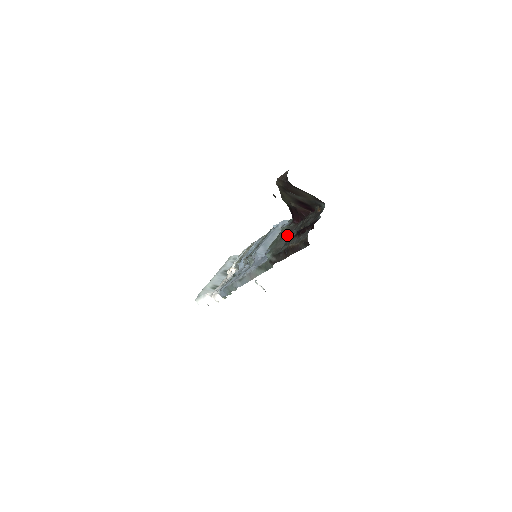
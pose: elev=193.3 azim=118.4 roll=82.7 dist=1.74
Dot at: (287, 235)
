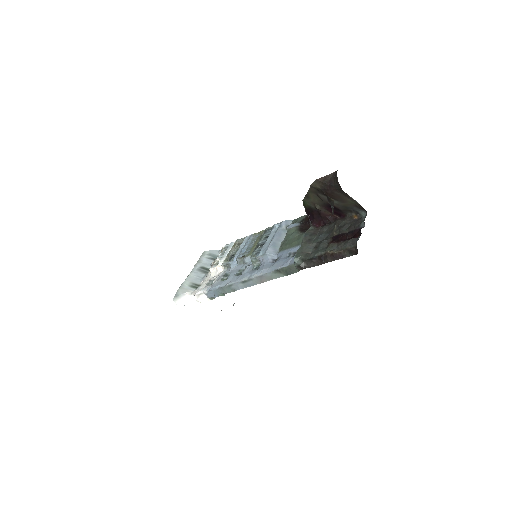
Dot at: (313, 239)
